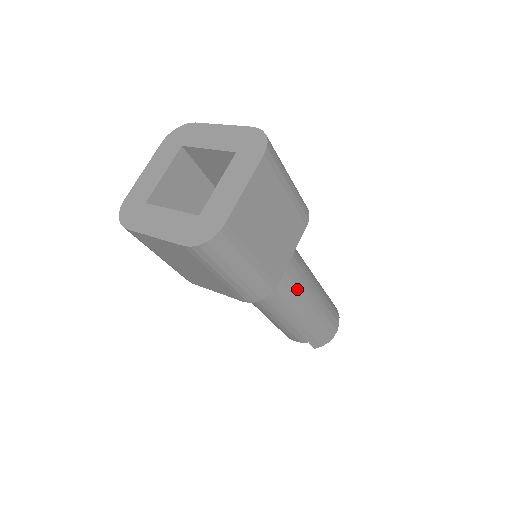
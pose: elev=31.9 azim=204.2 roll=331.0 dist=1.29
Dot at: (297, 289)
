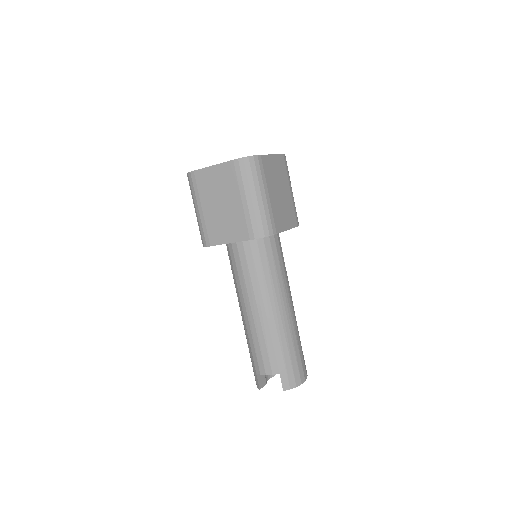
Dot at: (282, 284)
